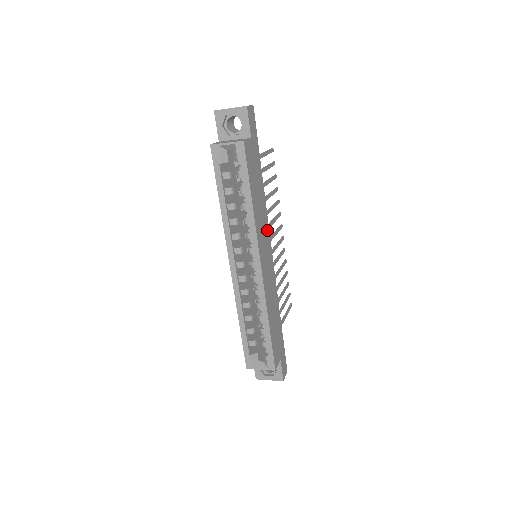
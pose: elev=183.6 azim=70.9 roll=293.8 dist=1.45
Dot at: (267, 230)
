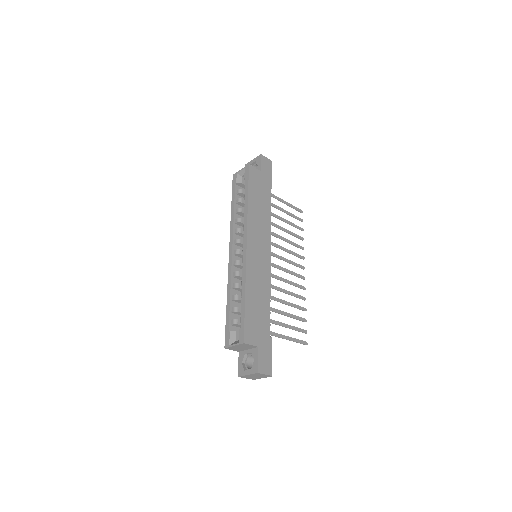
Dot at: (267, 236)
